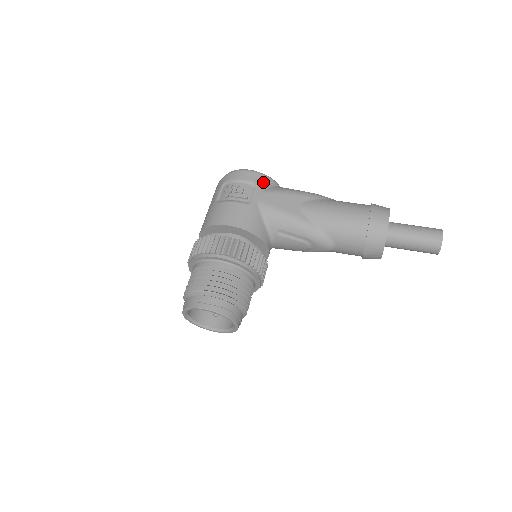
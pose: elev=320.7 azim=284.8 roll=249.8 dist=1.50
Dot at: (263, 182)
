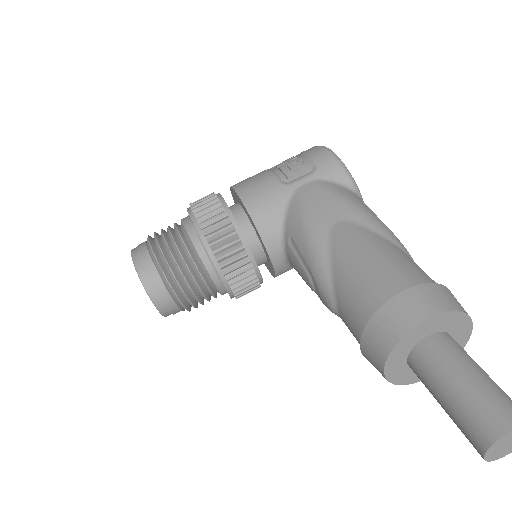
Dot at: (330, 172)
